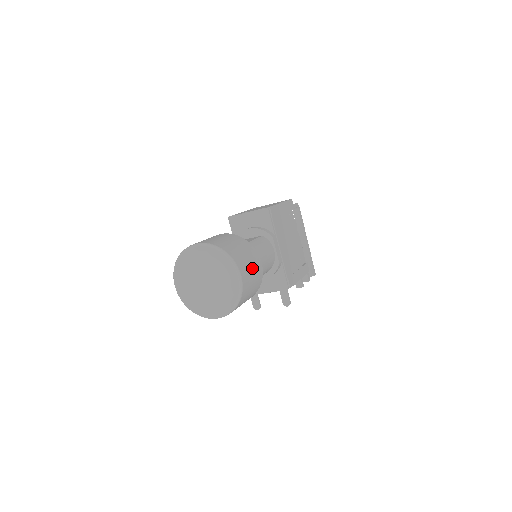
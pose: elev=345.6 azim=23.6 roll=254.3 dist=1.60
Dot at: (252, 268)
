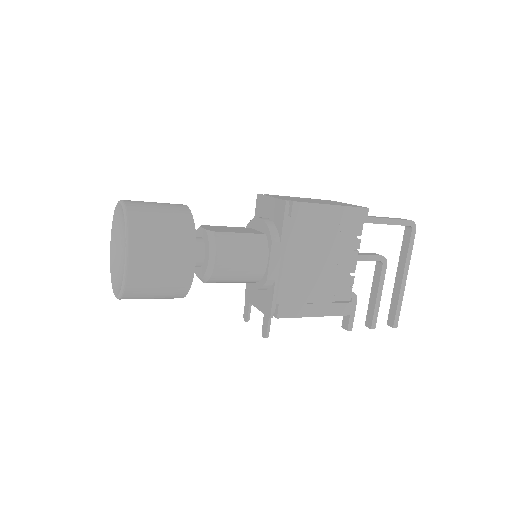
Dot at: (165, 261)
